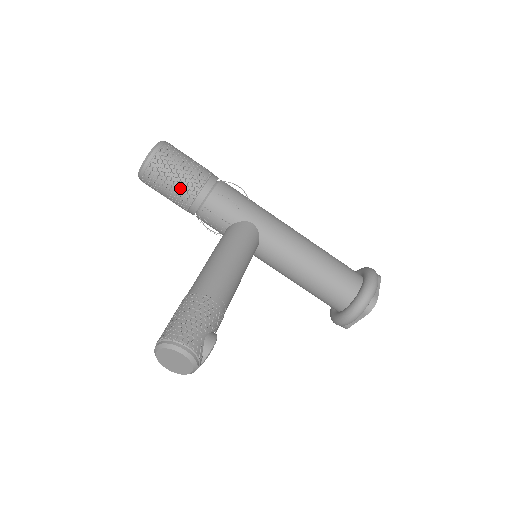
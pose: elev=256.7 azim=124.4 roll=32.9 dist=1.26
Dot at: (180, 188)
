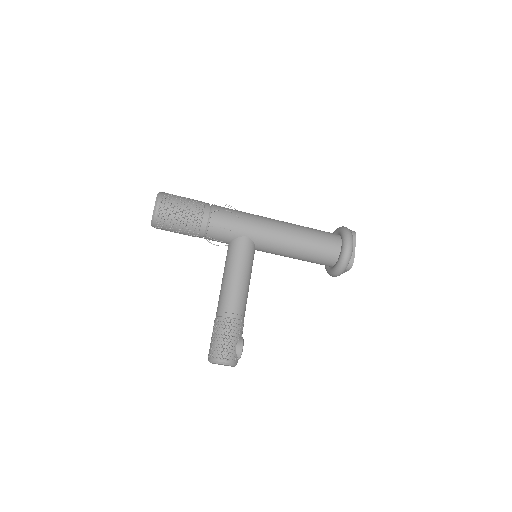
Dot at: (185, 230)
